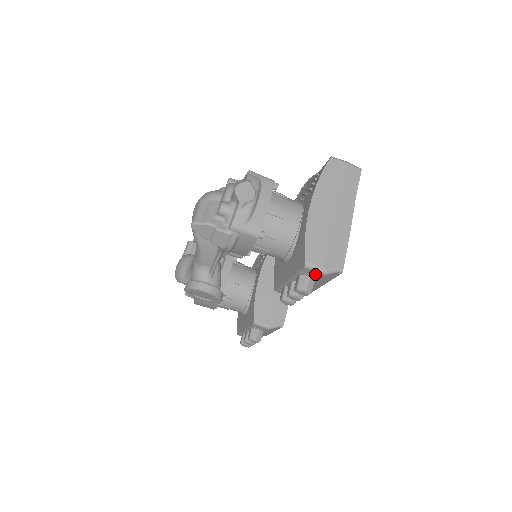
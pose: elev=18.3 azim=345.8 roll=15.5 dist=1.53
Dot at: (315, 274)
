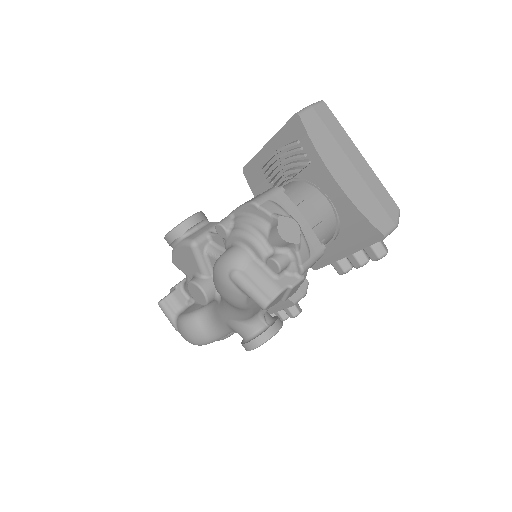
Dot at: occluded
